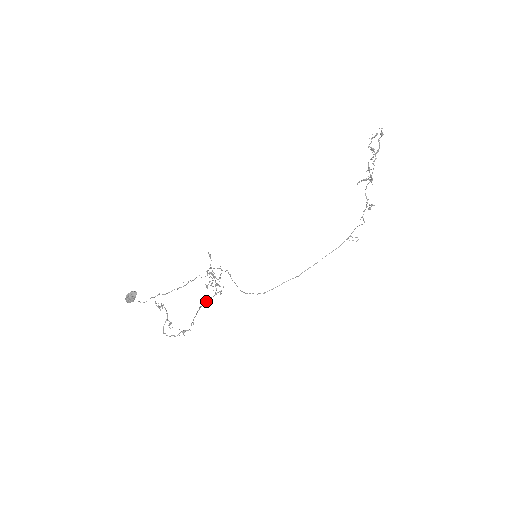
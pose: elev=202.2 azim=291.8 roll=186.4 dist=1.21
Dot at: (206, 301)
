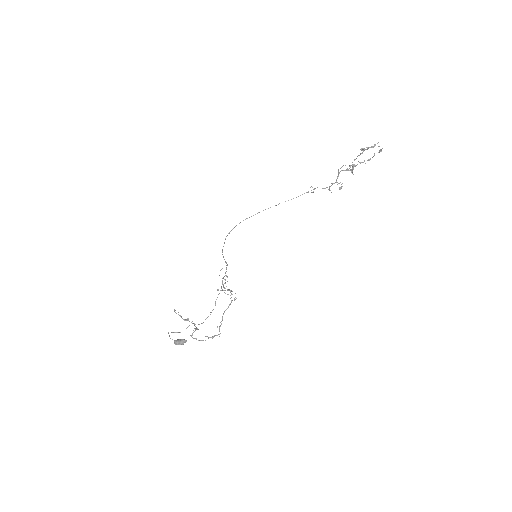
Dot at: occluded
